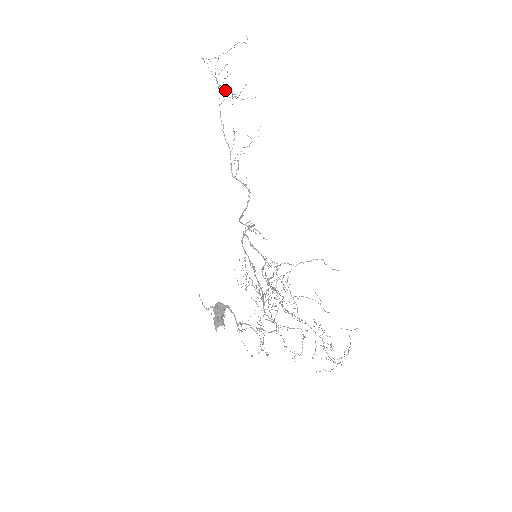
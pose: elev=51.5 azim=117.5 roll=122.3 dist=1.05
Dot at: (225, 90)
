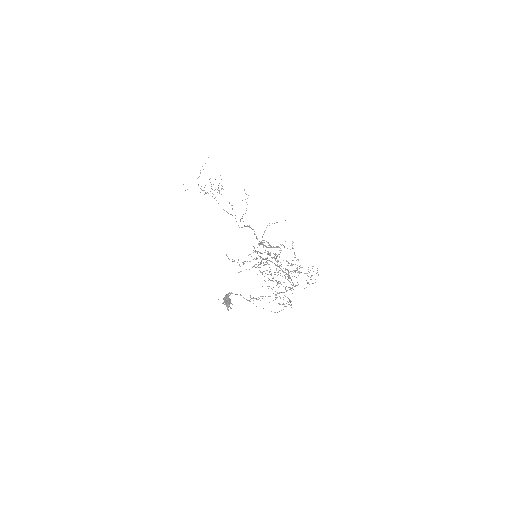
Dot at: occluded
